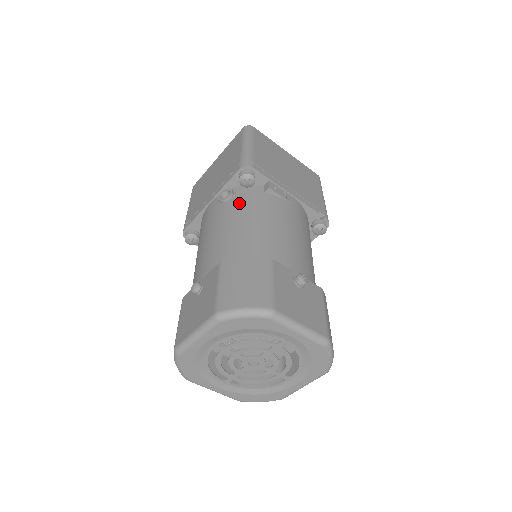
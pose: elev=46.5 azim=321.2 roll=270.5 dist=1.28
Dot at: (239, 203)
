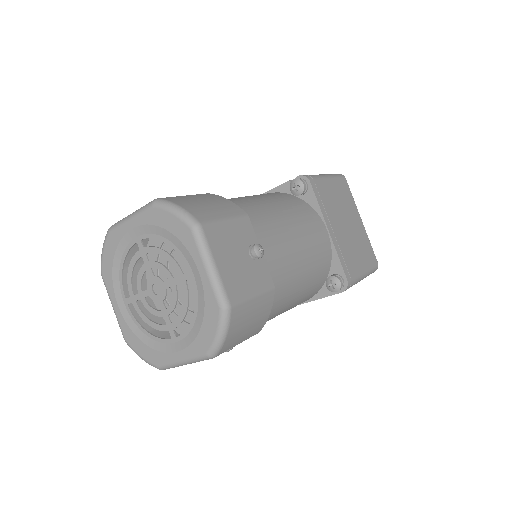
Dot at: occluded
